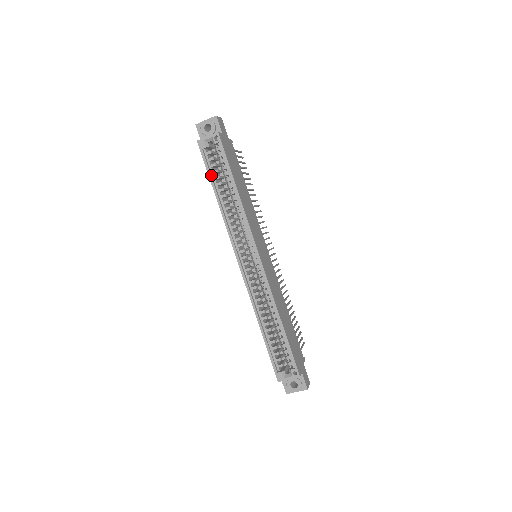
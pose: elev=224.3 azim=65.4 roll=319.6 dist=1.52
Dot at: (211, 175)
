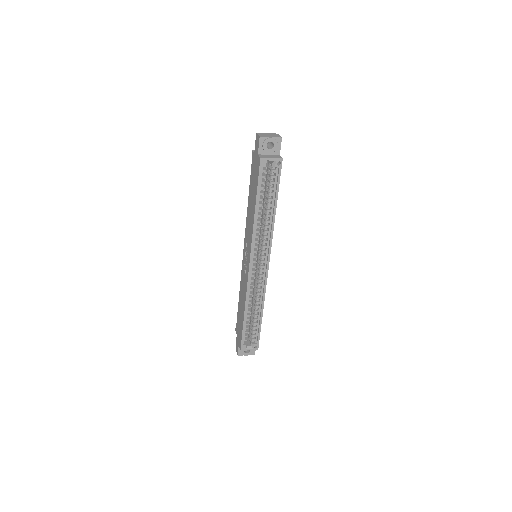
Dot at: (259, 191)
